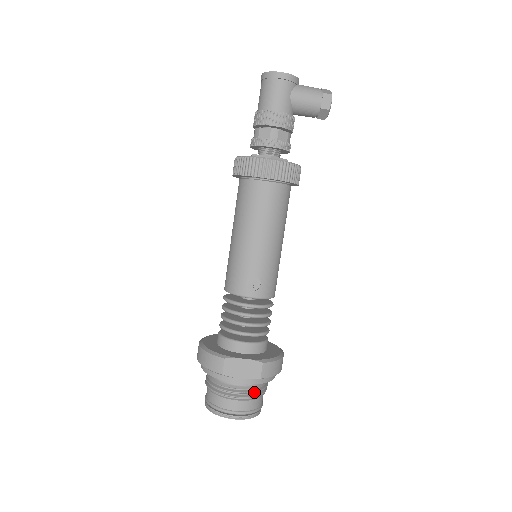
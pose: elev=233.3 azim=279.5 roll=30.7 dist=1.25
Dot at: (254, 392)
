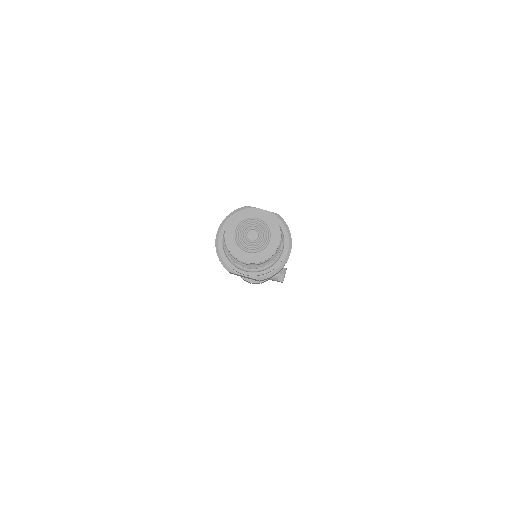
Dot at: occluded
